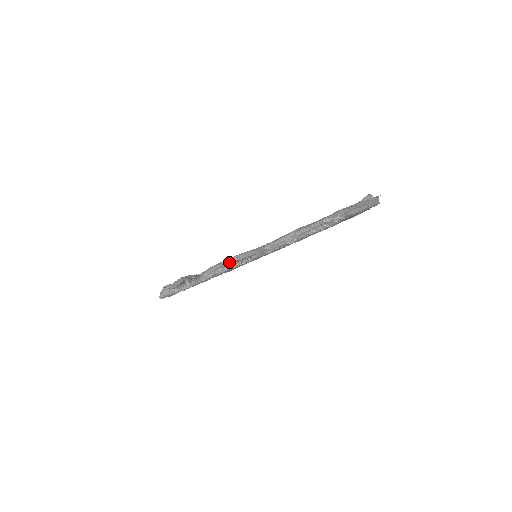
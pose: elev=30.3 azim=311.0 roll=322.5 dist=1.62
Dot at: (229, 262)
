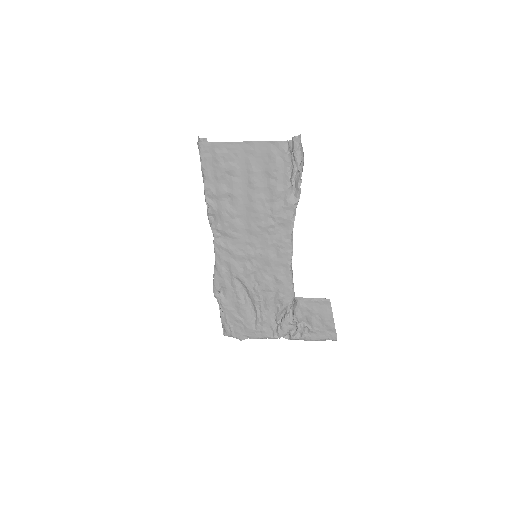
Dot at: occluded
